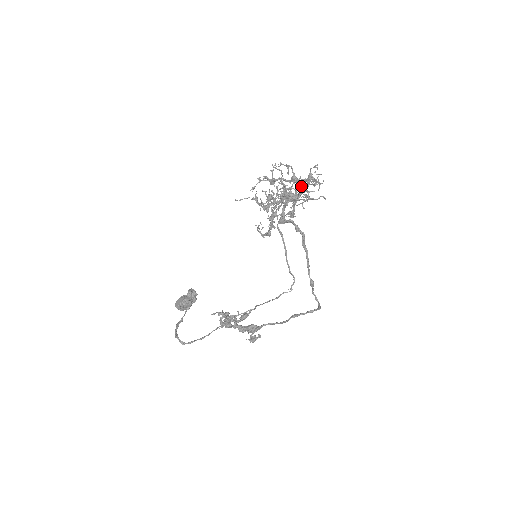
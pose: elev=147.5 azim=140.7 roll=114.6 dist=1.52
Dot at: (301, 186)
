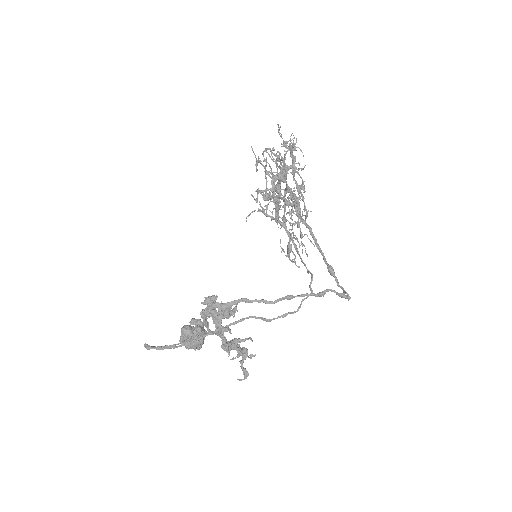
Dot at: occluded
